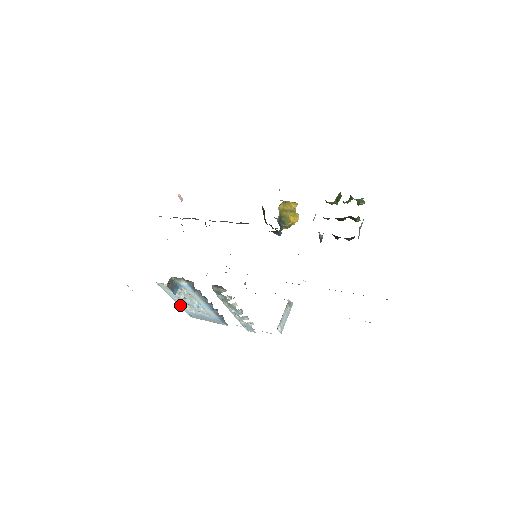
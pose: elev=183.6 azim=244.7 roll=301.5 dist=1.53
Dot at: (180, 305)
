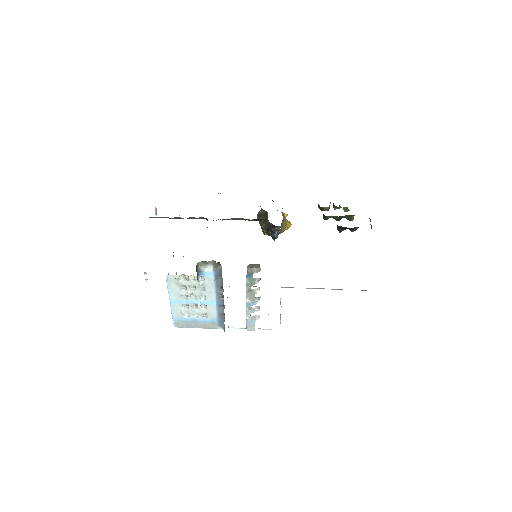
Dot at: (173, 309)
